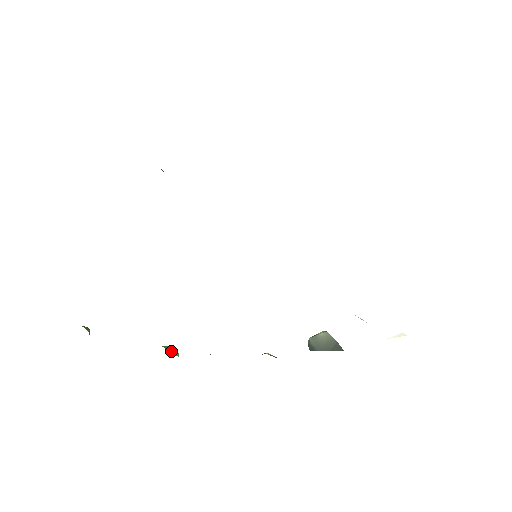
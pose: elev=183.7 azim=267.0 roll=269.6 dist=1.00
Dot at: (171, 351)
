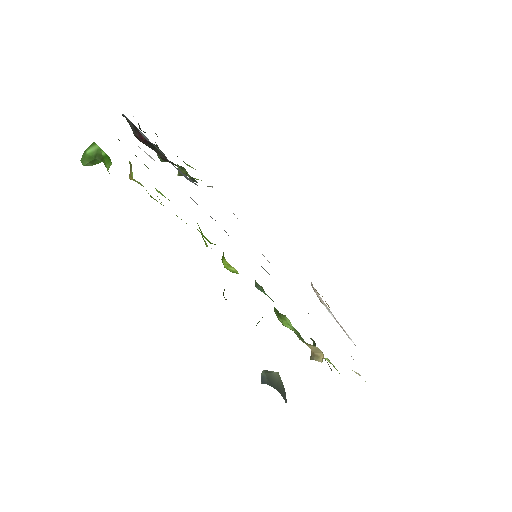
Dot at: occluded
